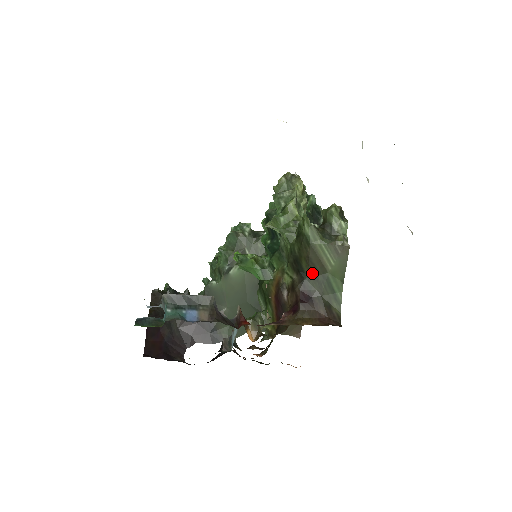
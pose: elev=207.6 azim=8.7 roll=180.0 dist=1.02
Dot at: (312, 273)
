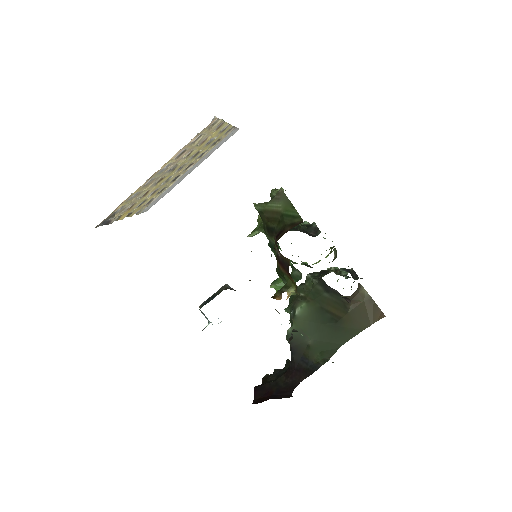
Dot at: (276, 223)
